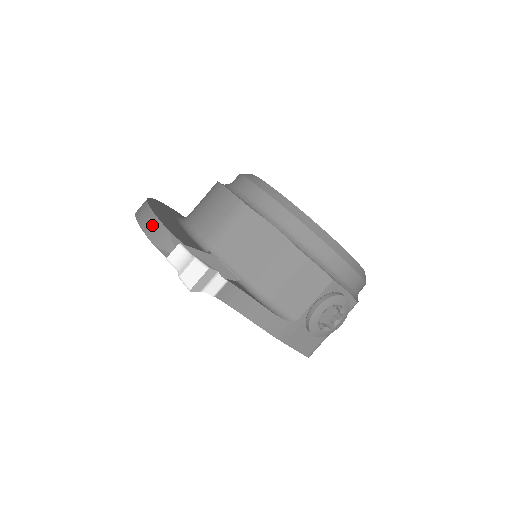
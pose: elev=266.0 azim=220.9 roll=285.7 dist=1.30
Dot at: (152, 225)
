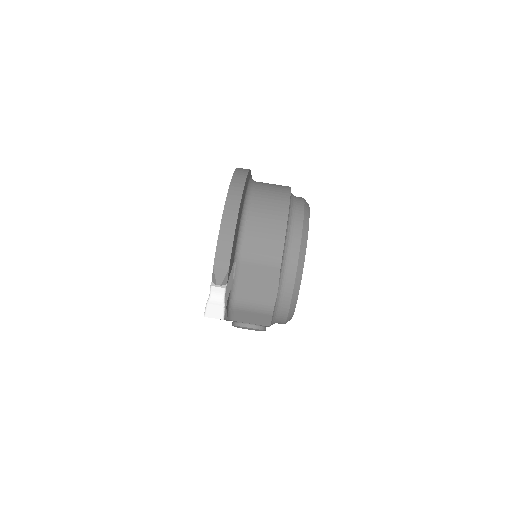
Dot at: (225, 250)
